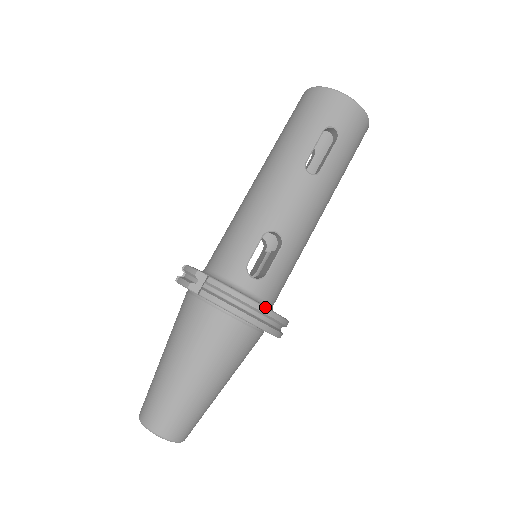
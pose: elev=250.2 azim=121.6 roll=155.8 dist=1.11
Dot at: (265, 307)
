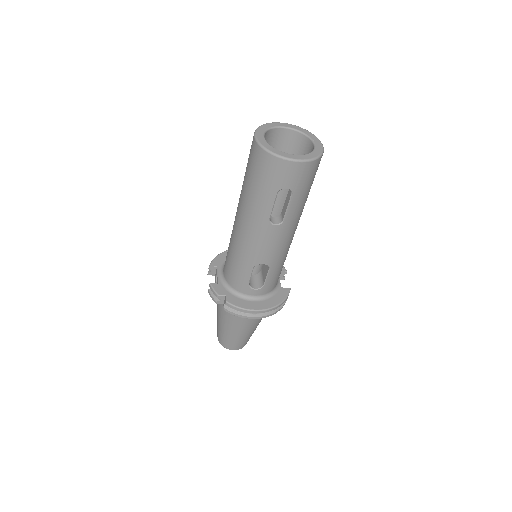
Dot at: (268, 309)
